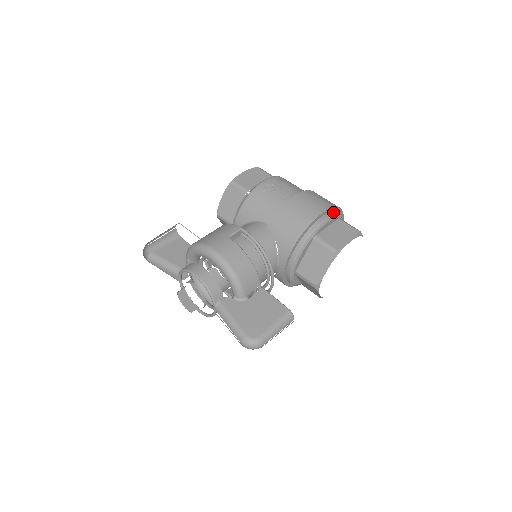
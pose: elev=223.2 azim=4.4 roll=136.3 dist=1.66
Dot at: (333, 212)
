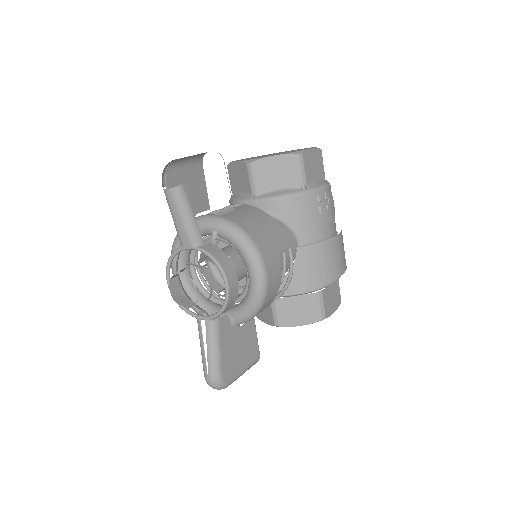
Dot at: occluded
